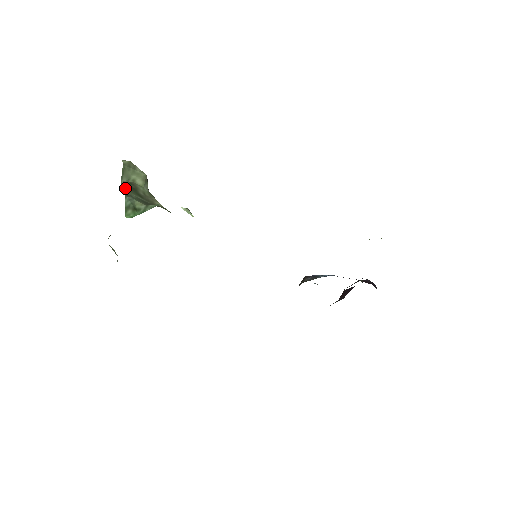
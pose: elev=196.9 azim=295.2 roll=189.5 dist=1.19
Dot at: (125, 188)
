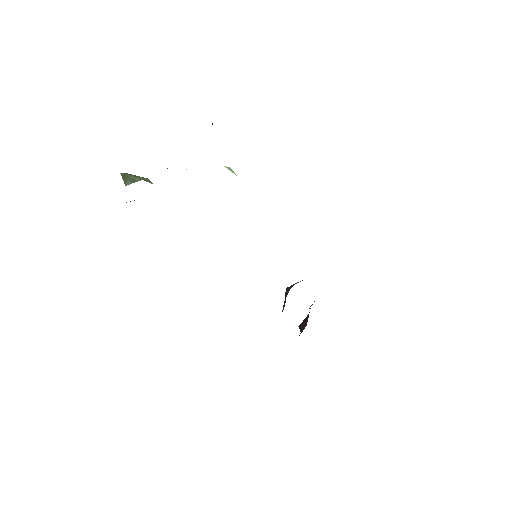
Dot at: occluded
